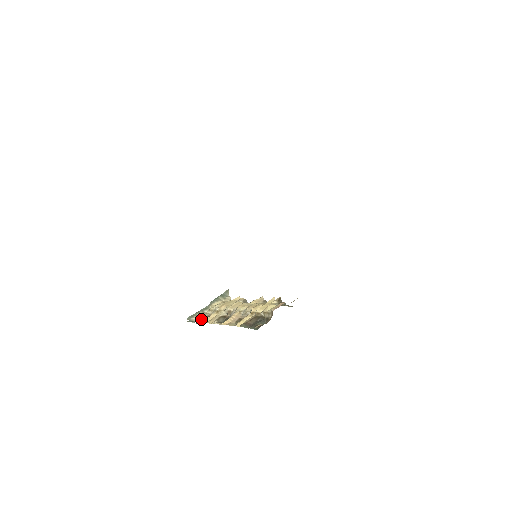
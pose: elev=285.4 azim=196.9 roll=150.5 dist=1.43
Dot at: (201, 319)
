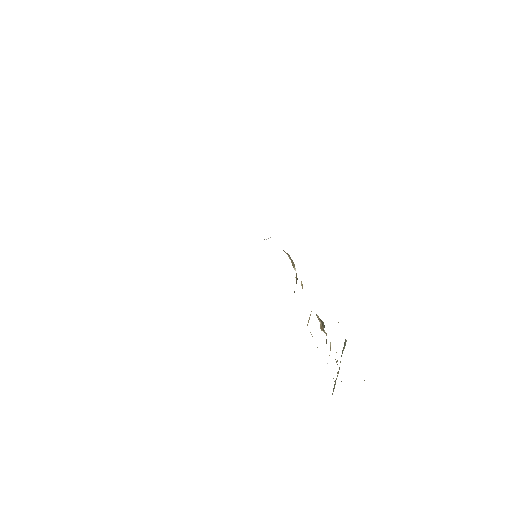
Dot at: occluded
